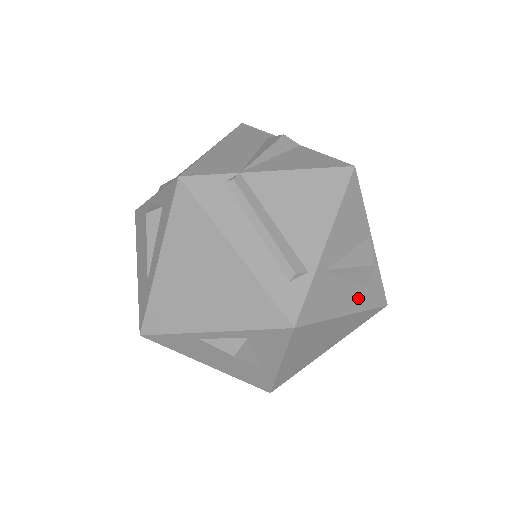
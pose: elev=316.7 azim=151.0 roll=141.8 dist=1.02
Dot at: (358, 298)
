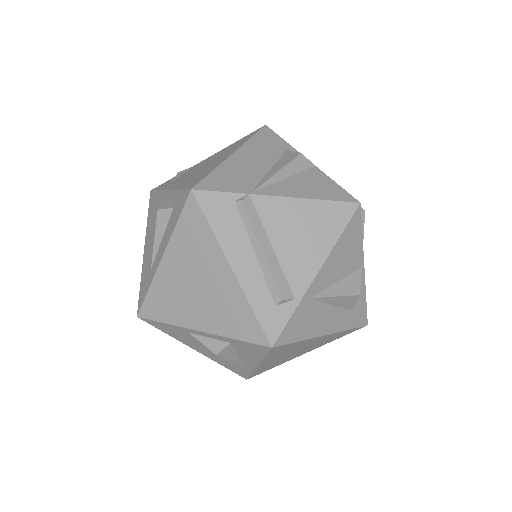
Dot at: (339, 320)
